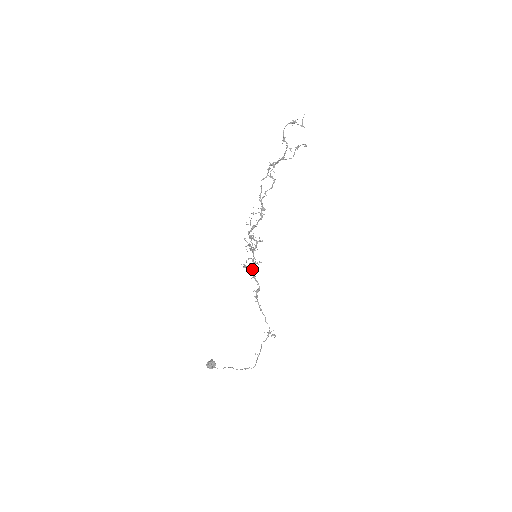
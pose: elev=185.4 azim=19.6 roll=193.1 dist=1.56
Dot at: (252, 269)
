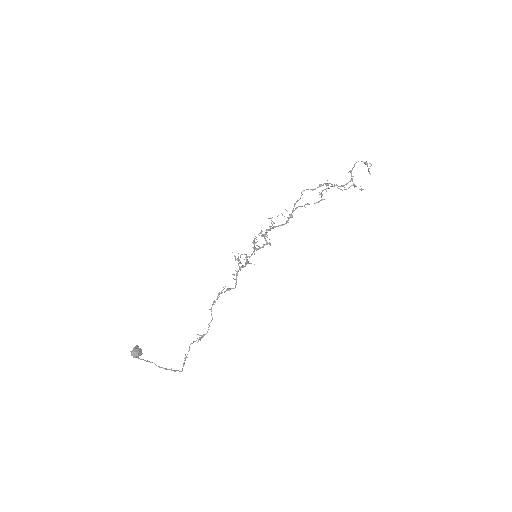
Dot at: occluded
